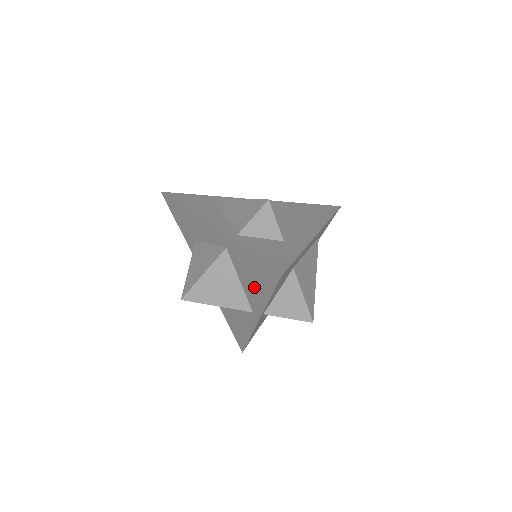
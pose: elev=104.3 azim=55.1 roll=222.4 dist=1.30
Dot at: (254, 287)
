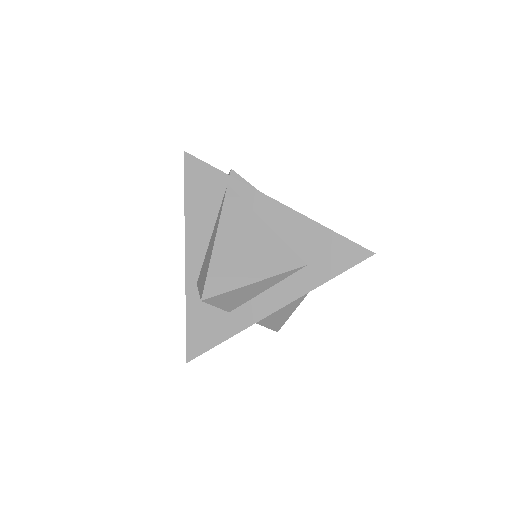
Dot at: occluded
